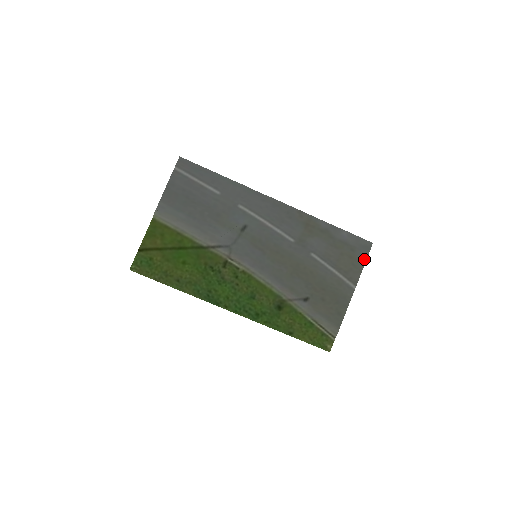
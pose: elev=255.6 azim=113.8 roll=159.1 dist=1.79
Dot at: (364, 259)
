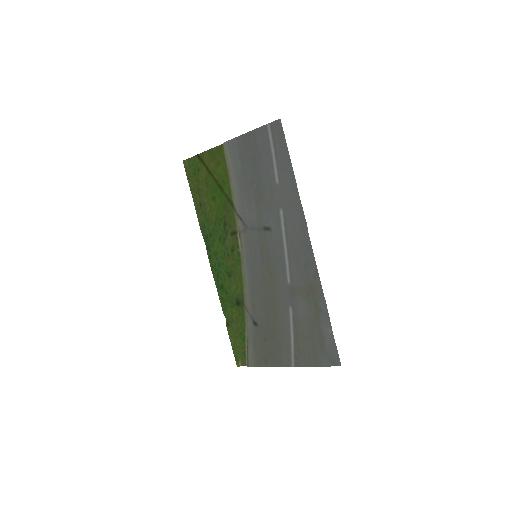
Dot at: (321, 364)
